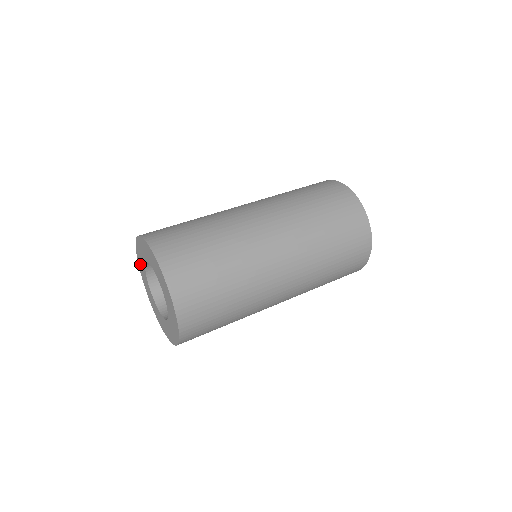
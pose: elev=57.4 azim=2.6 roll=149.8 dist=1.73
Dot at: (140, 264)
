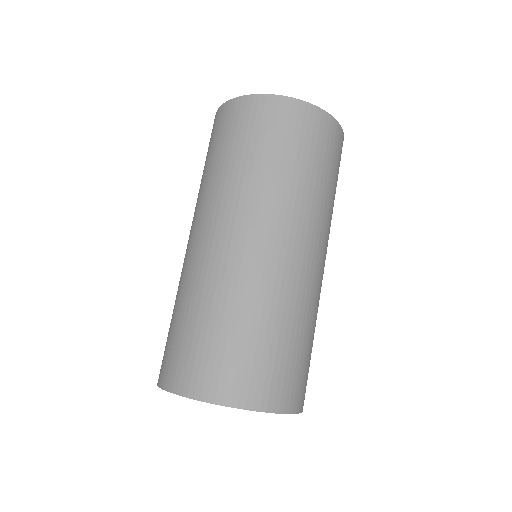
Dot at: occluded
